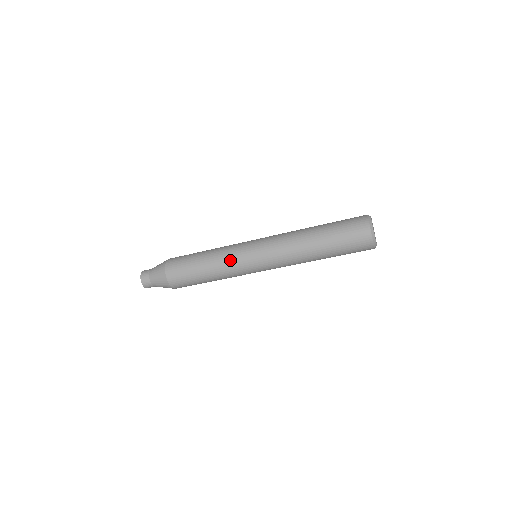
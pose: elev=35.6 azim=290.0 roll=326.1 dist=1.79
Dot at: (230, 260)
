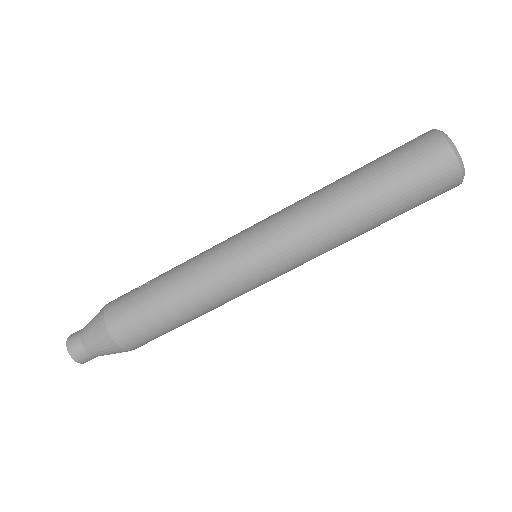
Dot at: (218, 282)
